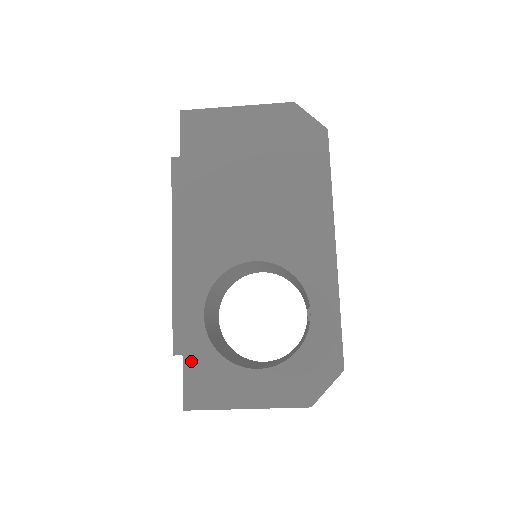
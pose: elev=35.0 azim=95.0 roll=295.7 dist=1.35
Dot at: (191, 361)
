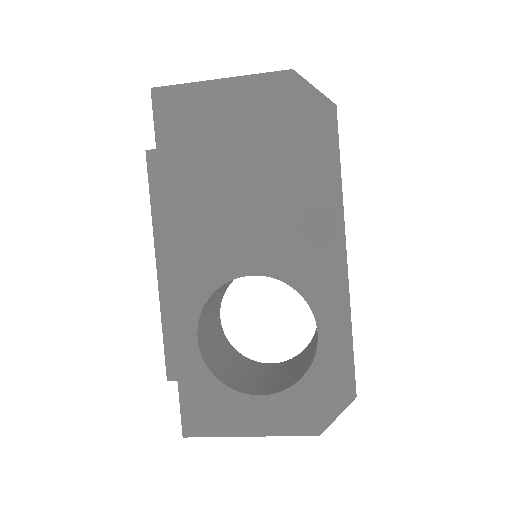
Dot at: (187, 387)
